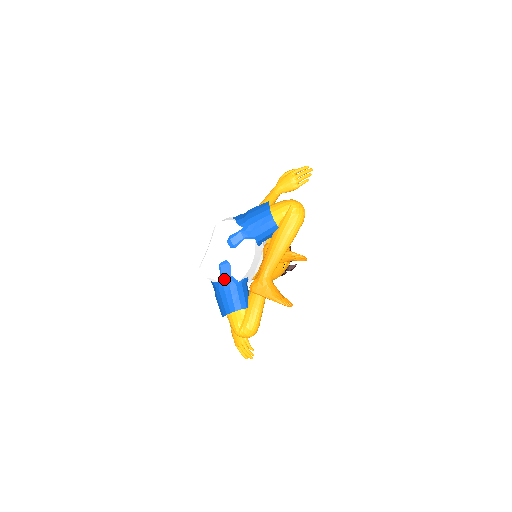
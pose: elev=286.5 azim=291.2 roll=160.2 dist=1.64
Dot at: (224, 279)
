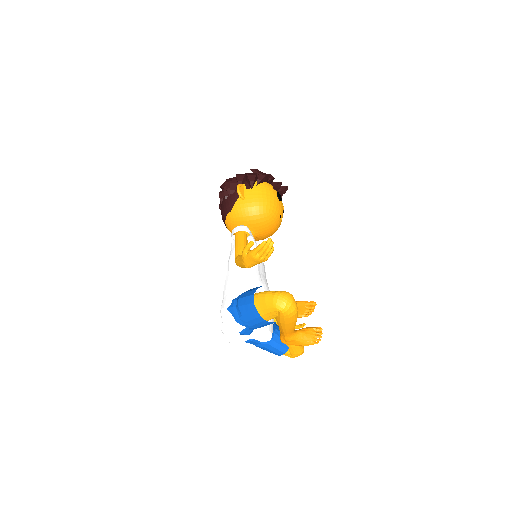
Dot at: (257, 345)
